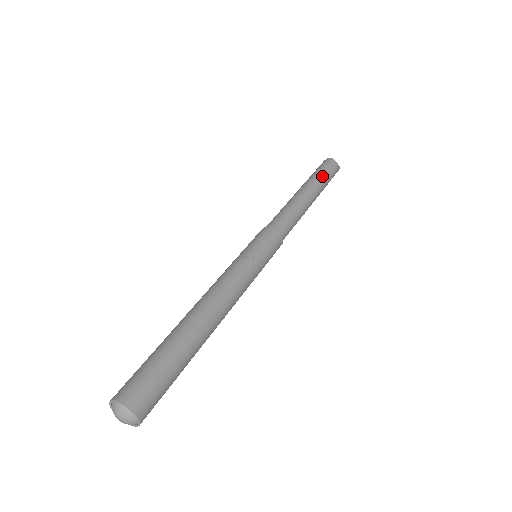
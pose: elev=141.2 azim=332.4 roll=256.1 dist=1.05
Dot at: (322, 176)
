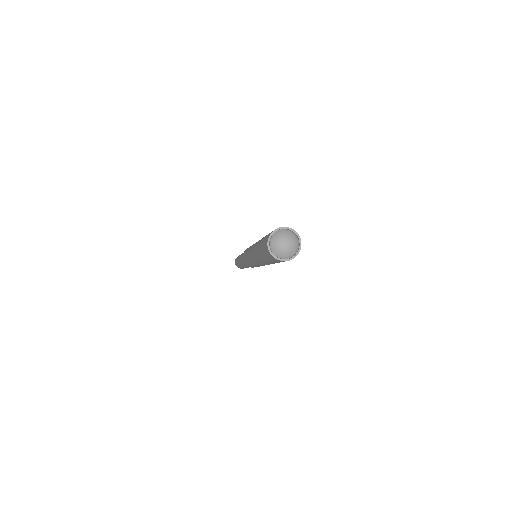
Dot at: occluded
